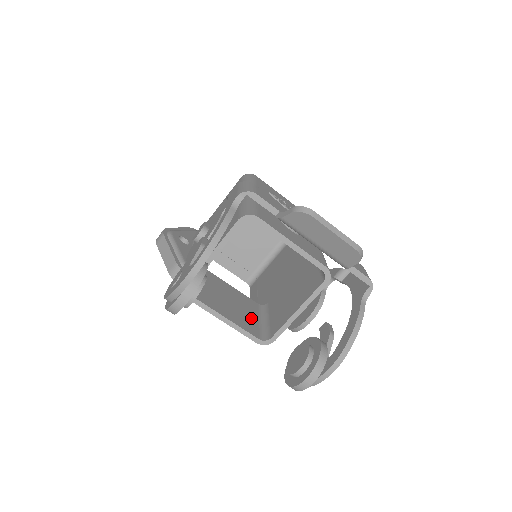
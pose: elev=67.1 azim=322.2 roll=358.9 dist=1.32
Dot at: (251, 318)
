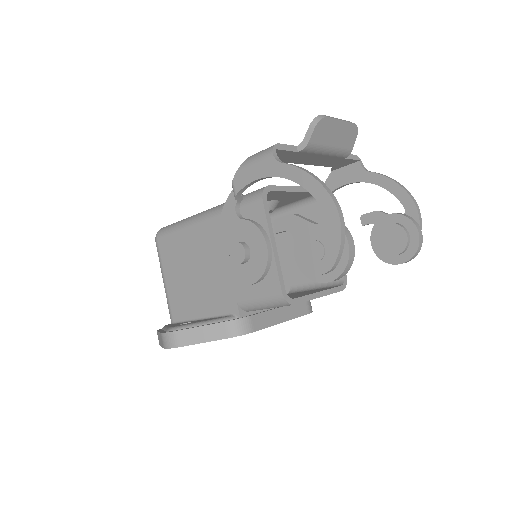
Dot at: occluded
